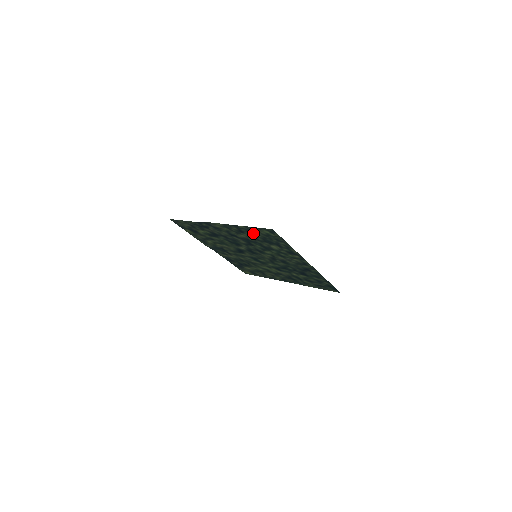
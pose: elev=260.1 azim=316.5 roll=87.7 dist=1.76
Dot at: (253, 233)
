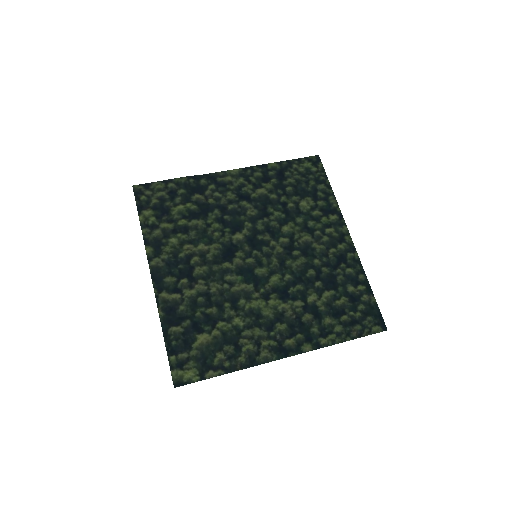
Dot at: (284, 176)
